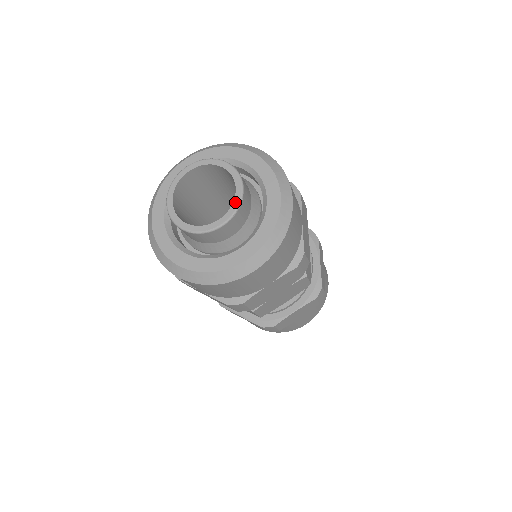
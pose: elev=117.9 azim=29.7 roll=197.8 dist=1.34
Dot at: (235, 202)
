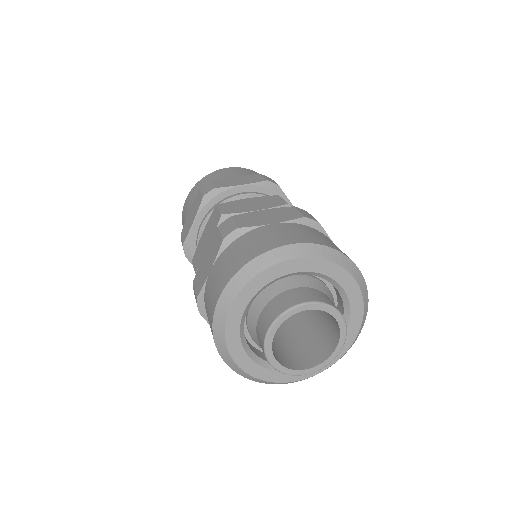
Dot at: (329, 360)
